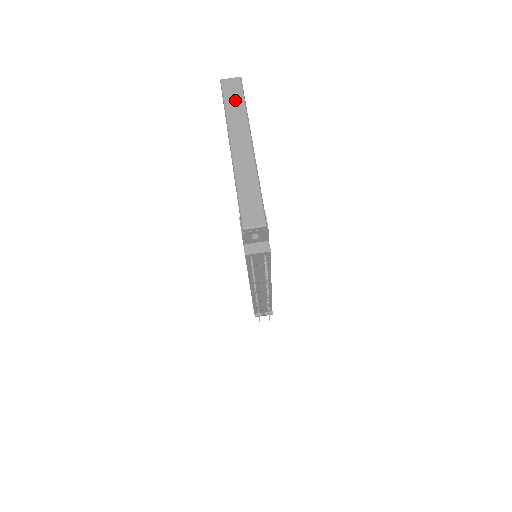
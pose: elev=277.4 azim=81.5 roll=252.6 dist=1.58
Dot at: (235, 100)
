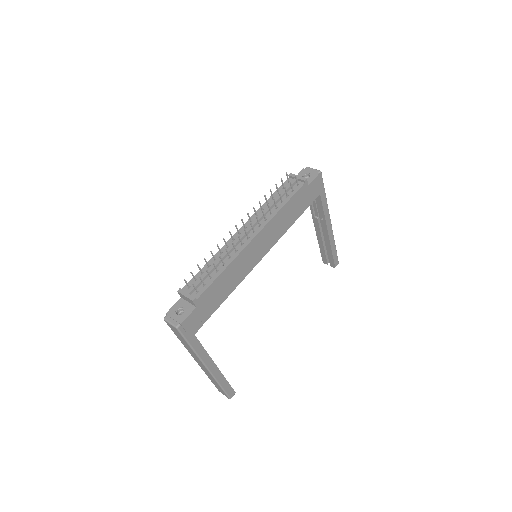
Dot at: occluded
